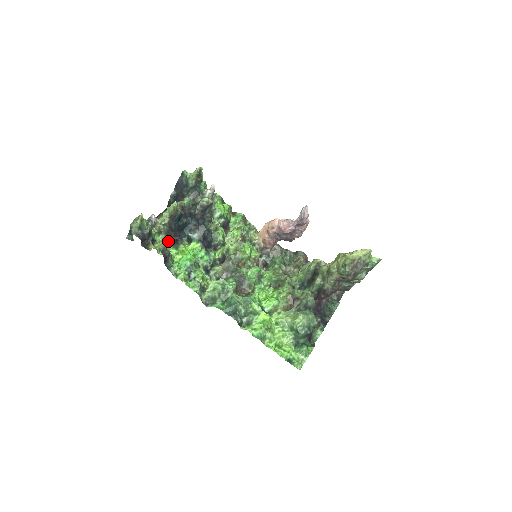
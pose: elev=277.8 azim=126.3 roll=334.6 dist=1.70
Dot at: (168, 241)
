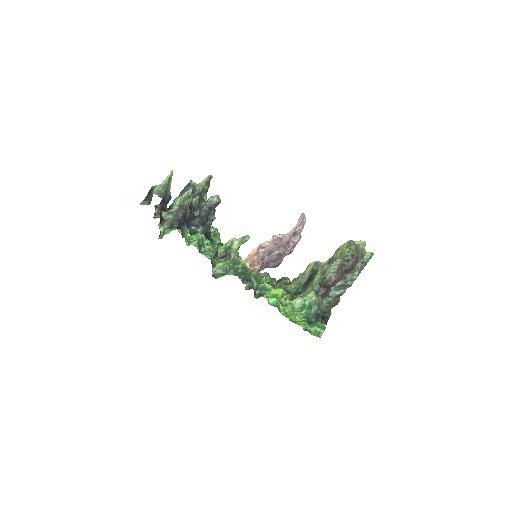
Dot at: occluded
